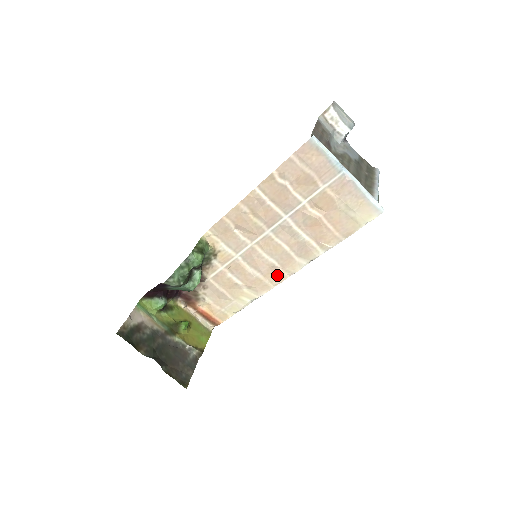
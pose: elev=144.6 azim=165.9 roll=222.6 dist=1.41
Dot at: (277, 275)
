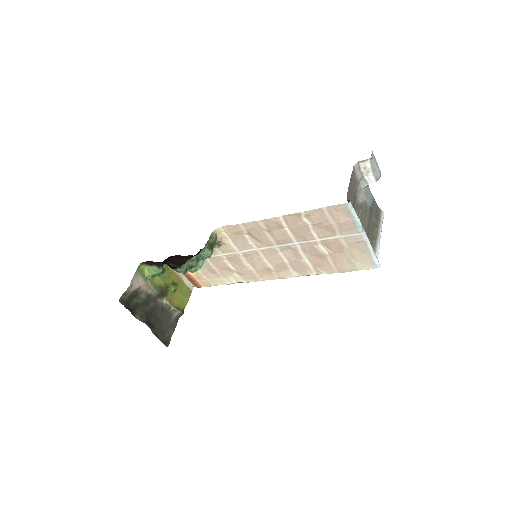
Dot at: (269, 274)
